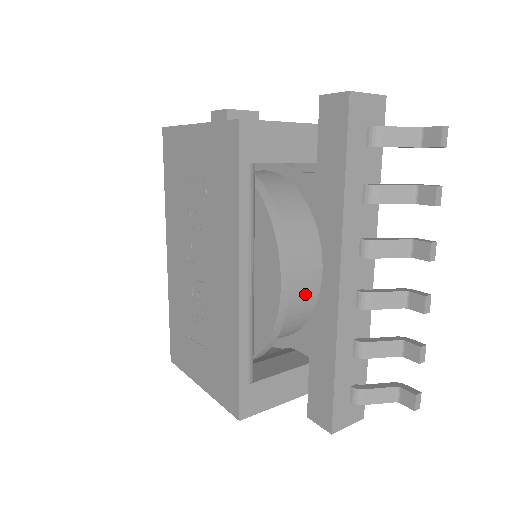
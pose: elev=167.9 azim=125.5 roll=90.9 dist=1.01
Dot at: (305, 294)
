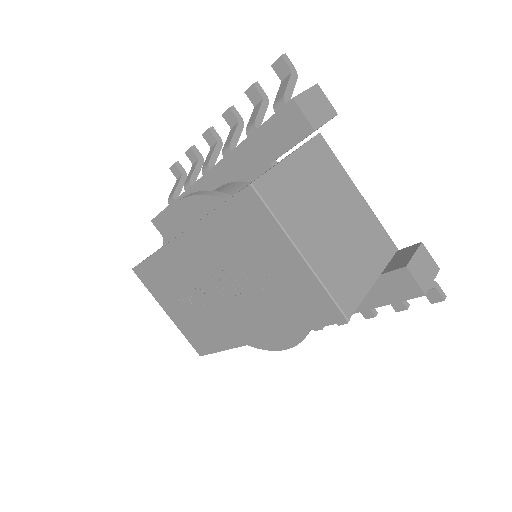
Dot at: occluded
